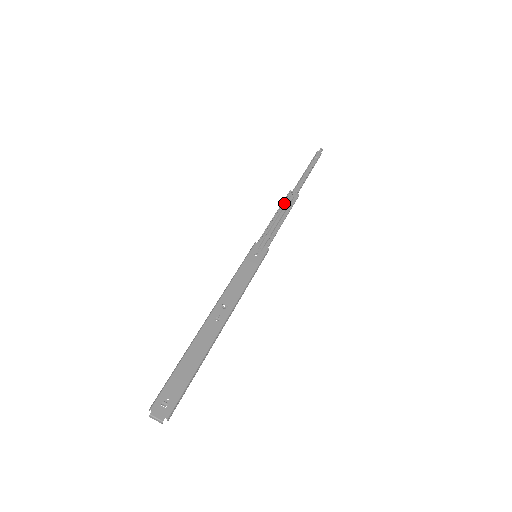
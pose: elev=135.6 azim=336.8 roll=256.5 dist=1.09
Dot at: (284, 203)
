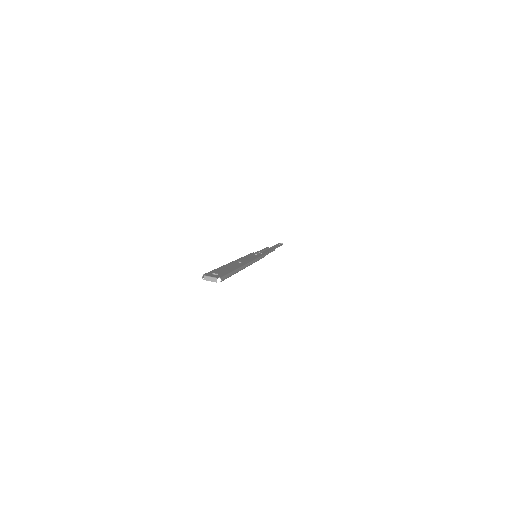
Dot at: (266, 248)
